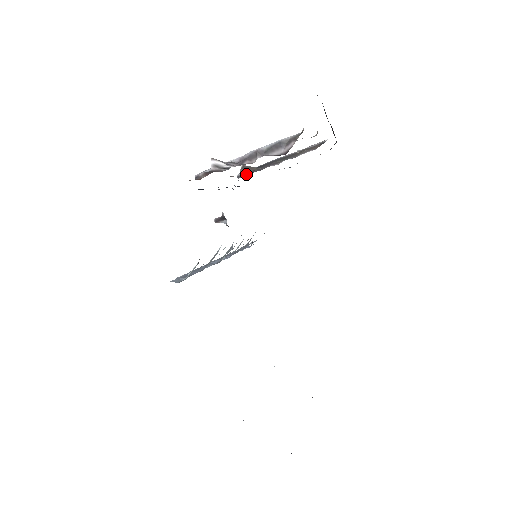
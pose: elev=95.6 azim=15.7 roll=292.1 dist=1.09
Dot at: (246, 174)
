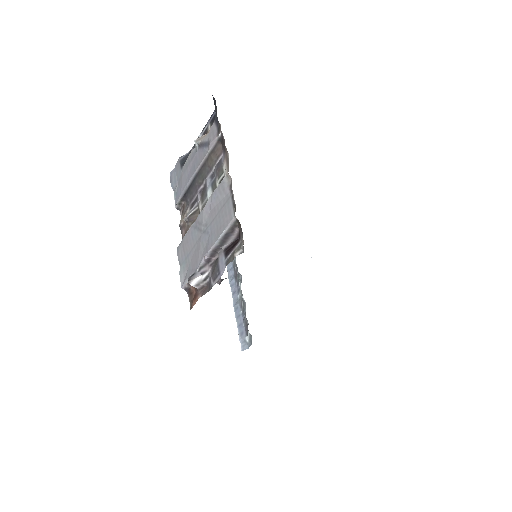
Dot at: (182, 203)
